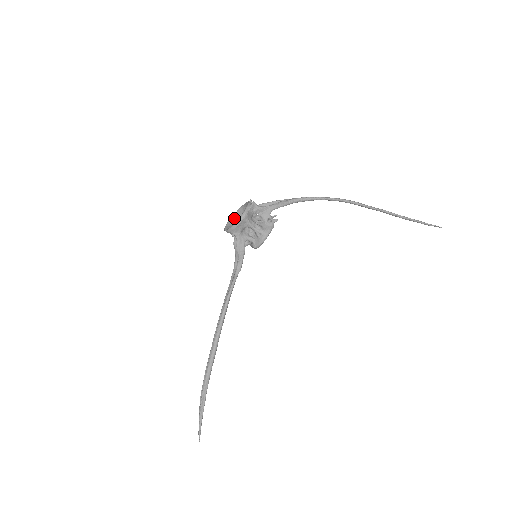
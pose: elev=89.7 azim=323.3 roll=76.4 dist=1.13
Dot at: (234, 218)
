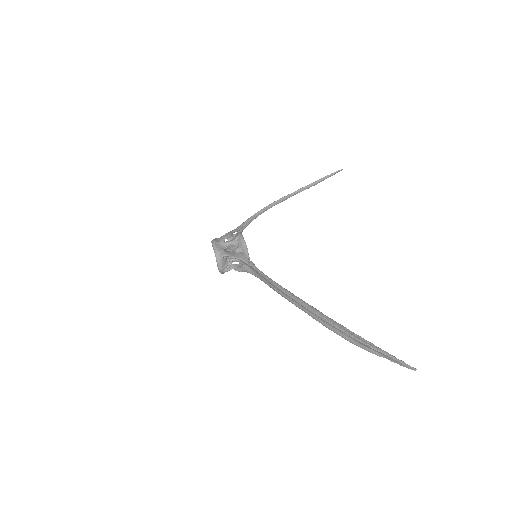
Dot at: occluded
